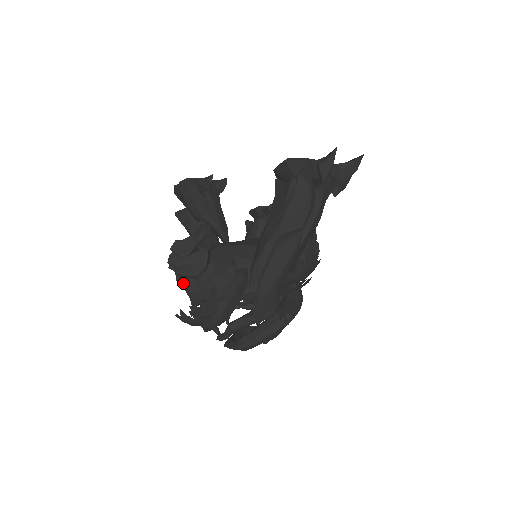
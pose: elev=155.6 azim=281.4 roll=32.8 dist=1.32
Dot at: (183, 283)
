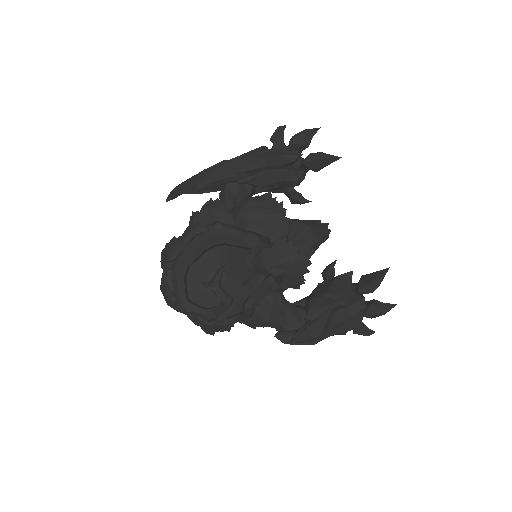
Dot at: occluded
